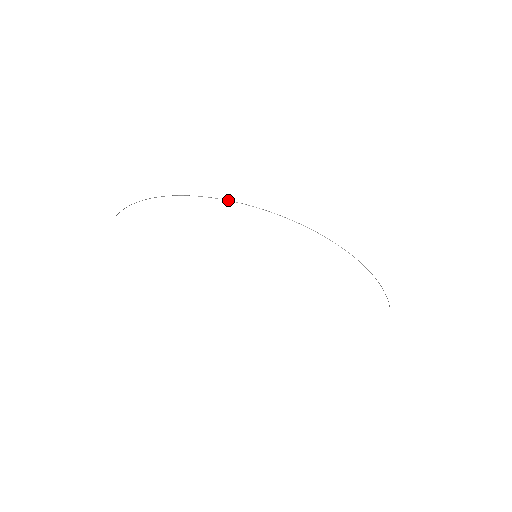
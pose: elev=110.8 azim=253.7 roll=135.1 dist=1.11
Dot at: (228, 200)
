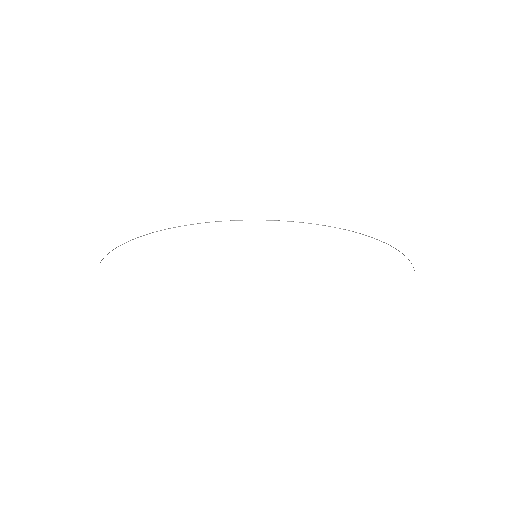
Dot at: occluded
